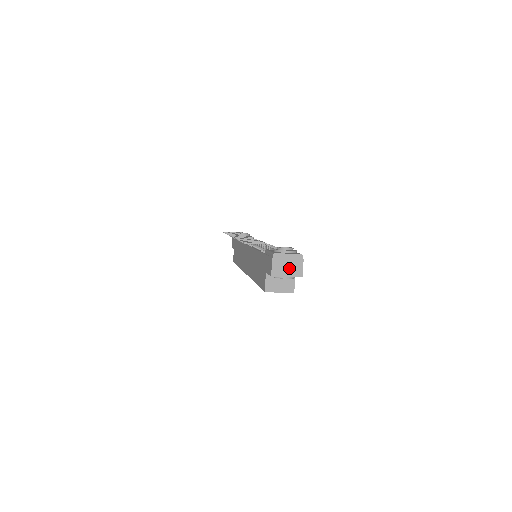
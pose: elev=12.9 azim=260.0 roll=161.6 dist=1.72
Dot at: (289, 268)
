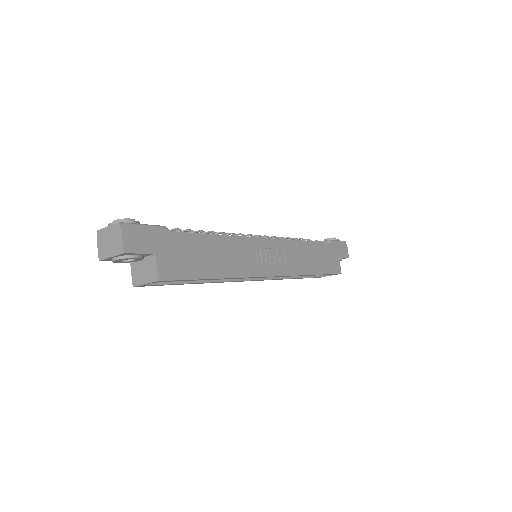
Dot at: (111, 245)
